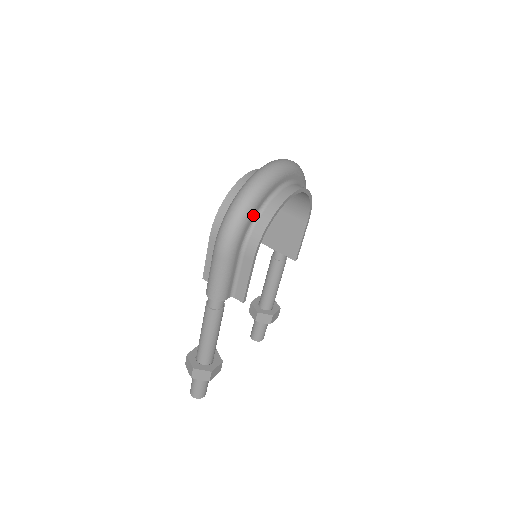
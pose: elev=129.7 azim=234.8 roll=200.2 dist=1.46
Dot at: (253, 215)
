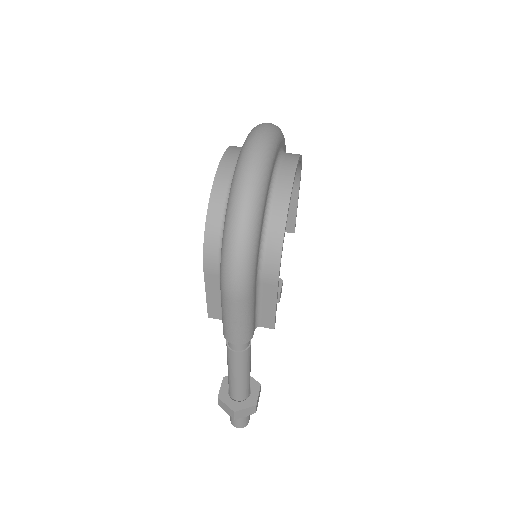
Dot at: (260, 231)
